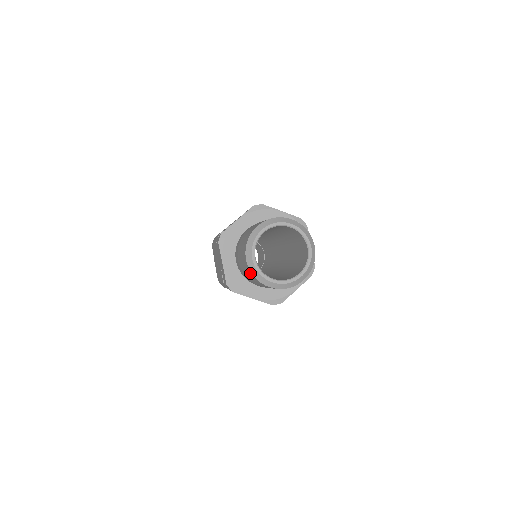
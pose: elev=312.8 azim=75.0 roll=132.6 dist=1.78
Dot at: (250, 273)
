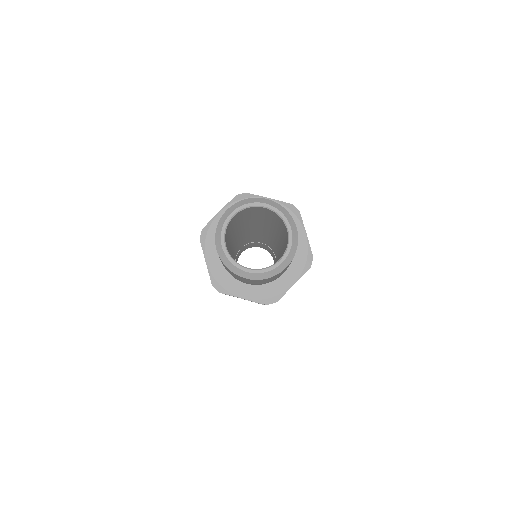
Dot at: (224, 265)
